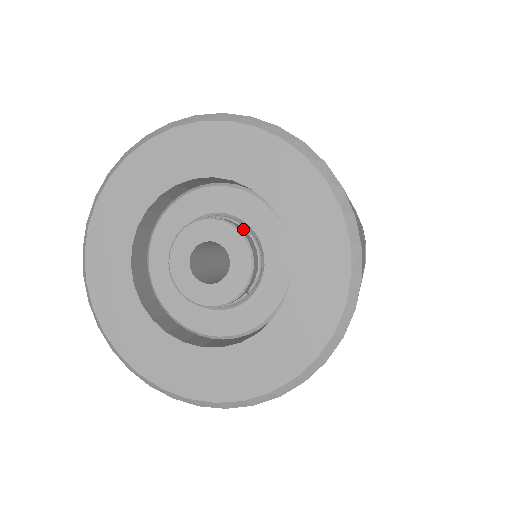
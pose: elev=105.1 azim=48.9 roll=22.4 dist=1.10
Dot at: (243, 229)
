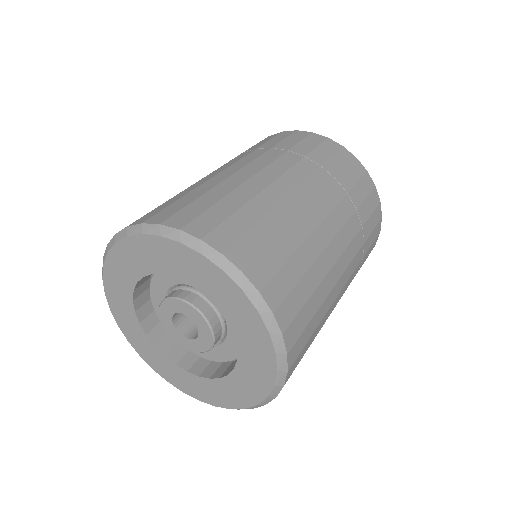
Dot at: (208, 306)
